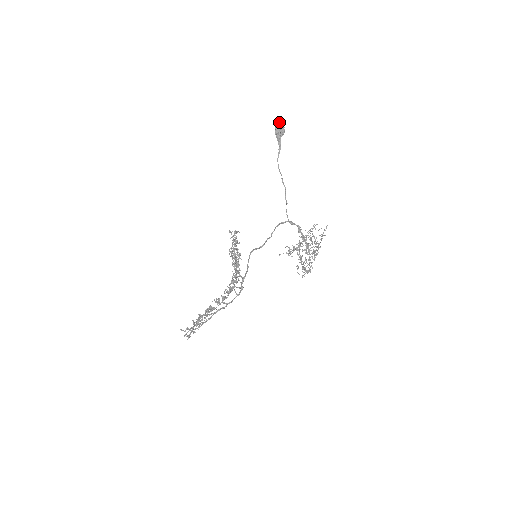
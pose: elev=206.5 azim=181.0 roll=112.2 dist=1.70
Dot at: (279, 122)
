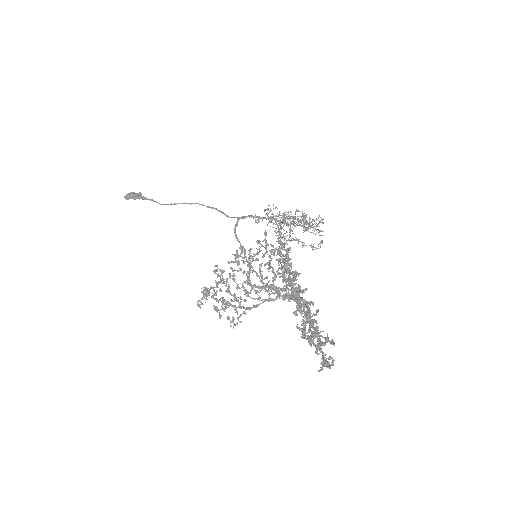
Dot at: (126, 196)
